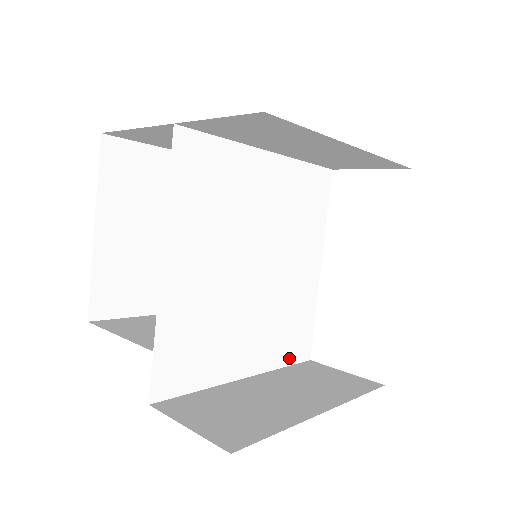
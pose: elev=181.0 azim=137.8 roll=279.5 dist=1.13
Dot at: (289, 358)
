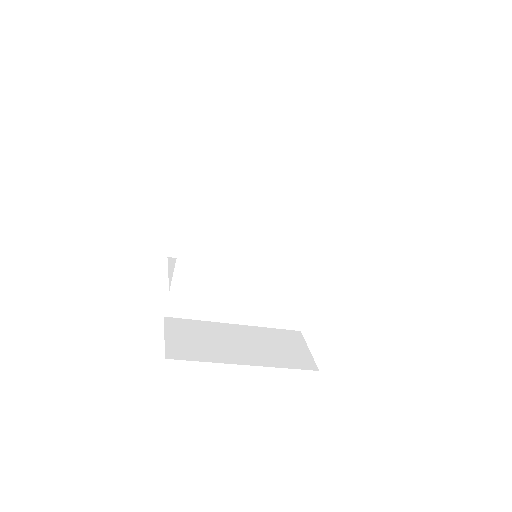
Dot at: (279, 324)
